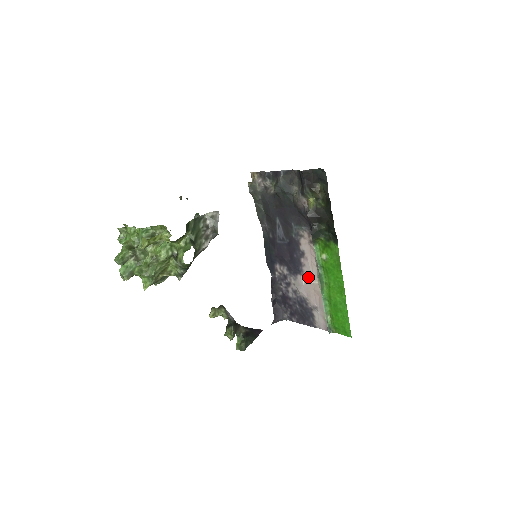
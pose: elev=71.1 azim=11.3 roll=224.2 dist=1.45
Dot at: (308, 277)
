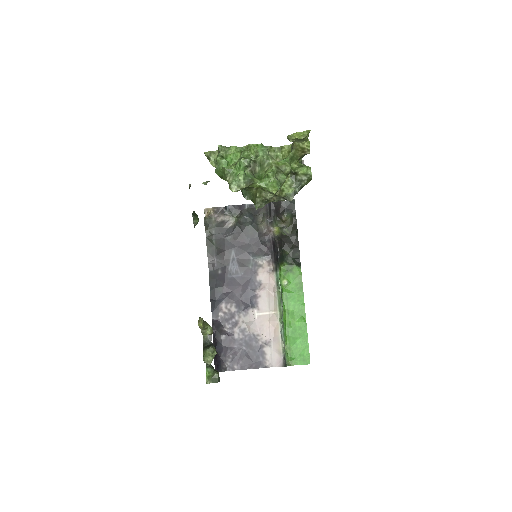
Dot at: (263, 309)
